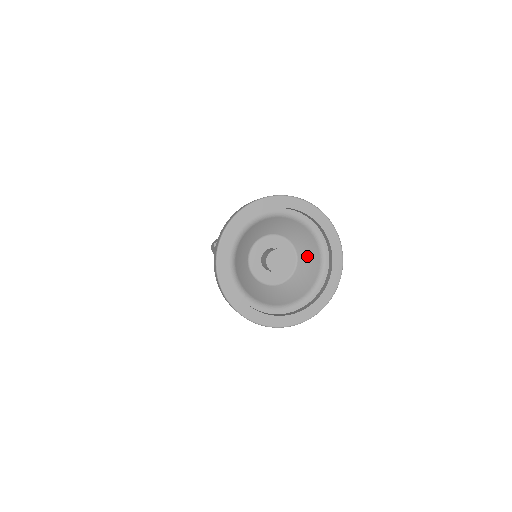
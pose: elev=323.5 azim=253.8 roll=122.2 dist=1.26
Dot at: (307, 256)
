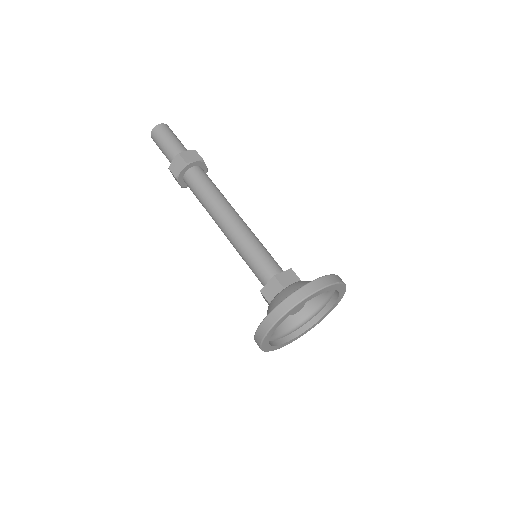
Dot at: occluded
